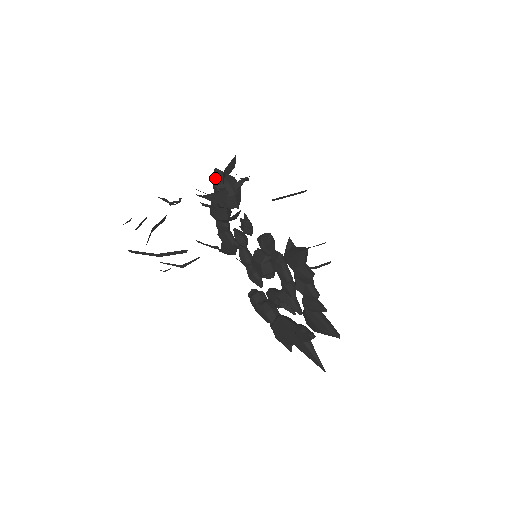
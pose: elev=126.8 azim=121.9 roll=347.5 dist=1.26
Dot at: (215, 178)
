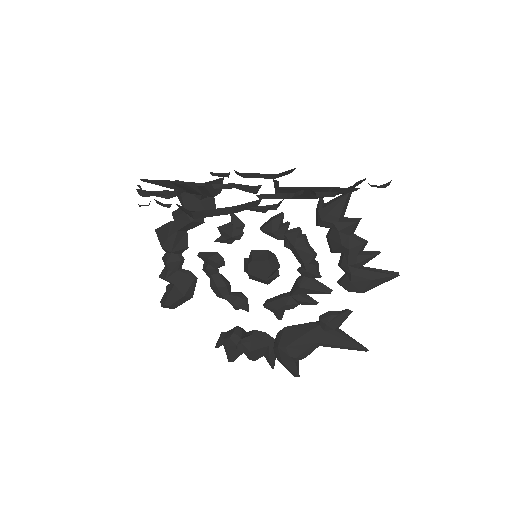
Dot at: occluded
